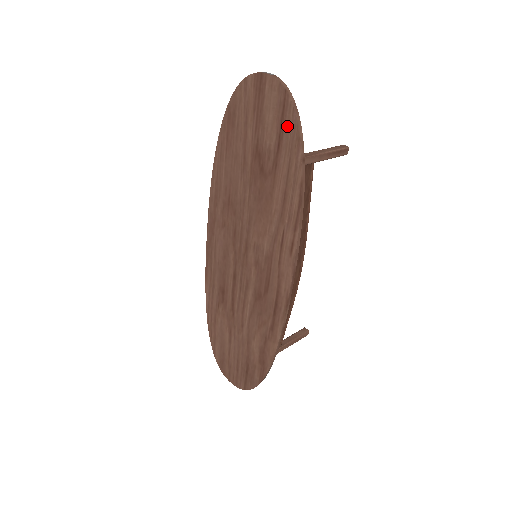
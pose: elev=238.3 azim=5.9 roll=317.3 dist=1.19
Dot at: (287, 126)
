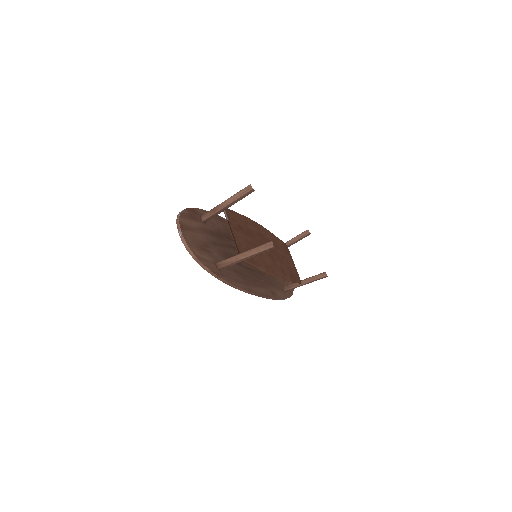
Dot at: occluded
